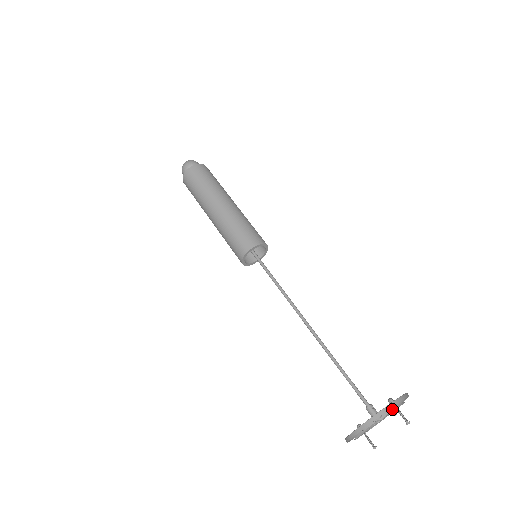
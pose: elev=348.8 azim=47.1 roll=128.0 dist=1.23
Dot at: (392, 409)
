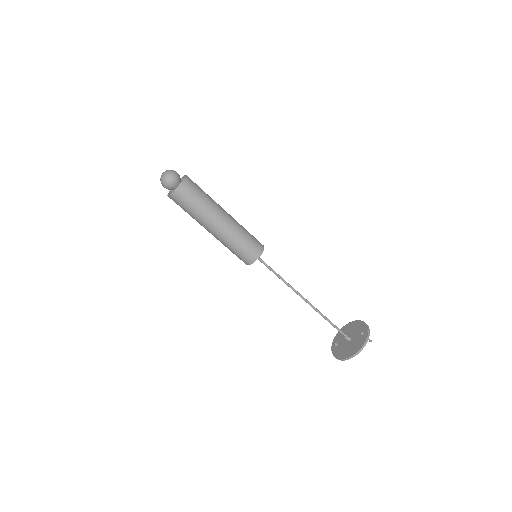
Dot at: occluded
